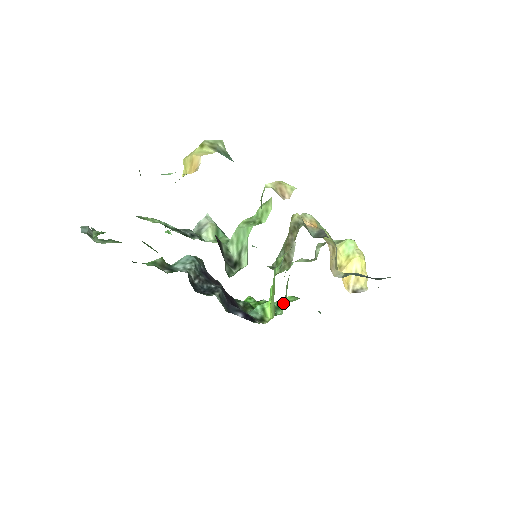
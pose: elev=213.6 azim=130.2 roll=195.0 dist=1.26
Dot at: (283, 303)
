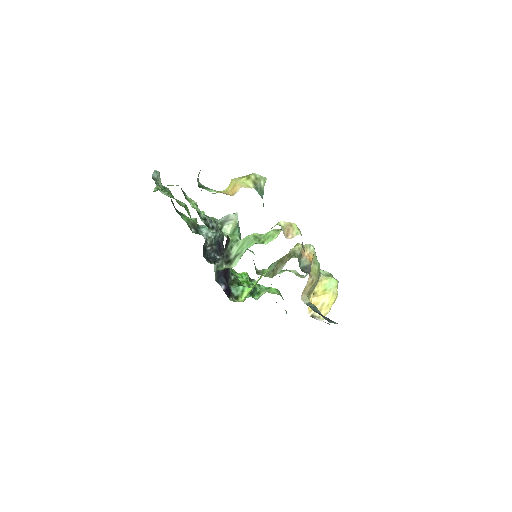
Dot at: (263, 292)
